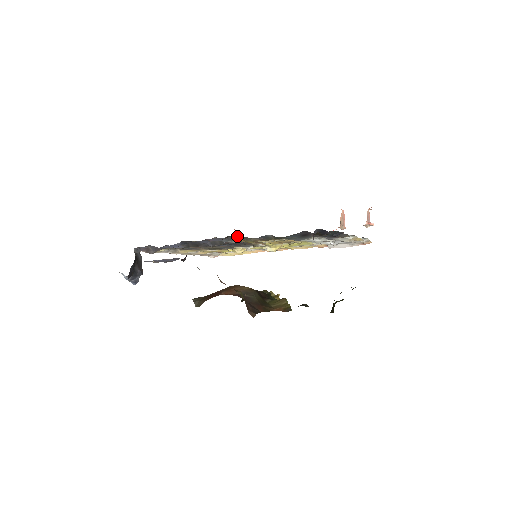
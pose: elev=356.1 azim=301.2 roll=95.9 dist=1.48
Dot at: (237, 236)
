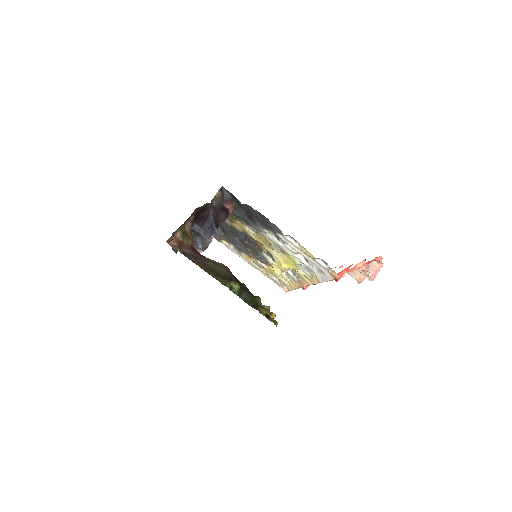
Dot at: occluded
